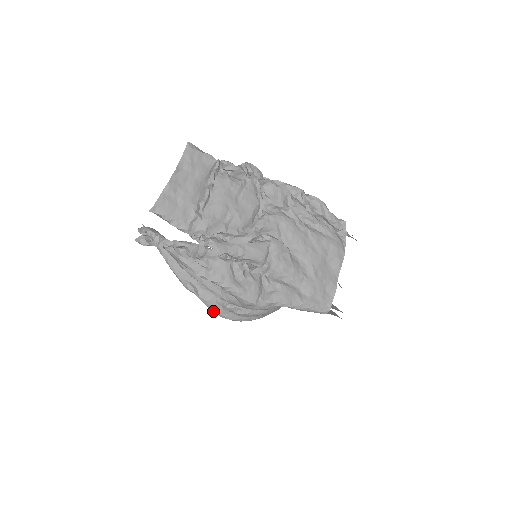
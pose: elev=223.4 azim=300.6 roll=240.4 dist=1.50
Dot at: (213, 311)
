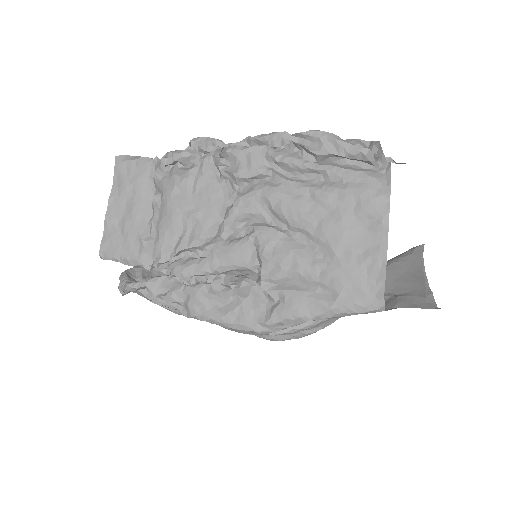
Dot at: (255, 335)
